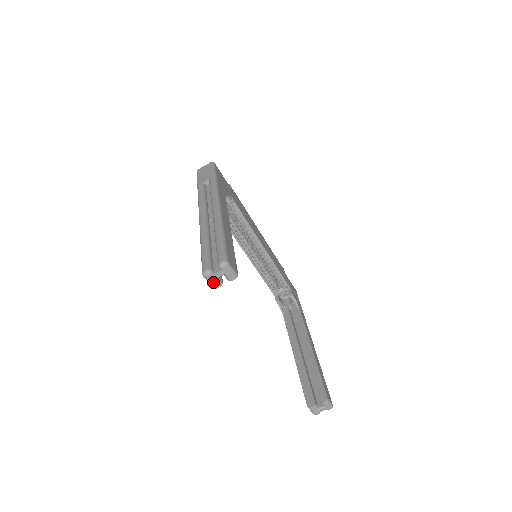
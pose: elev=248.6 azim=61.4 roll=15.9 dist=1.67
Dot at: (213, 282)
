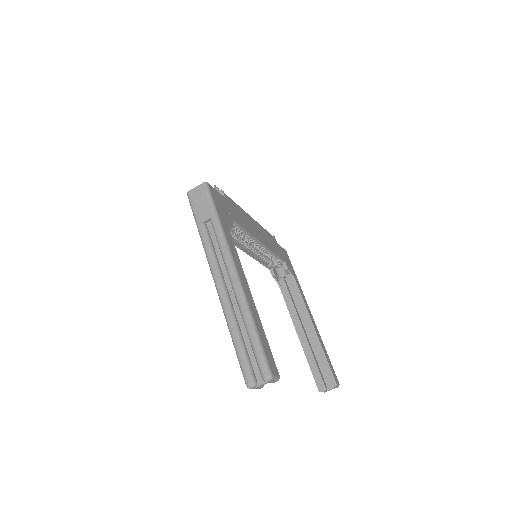
Dot at: (257, 388)
